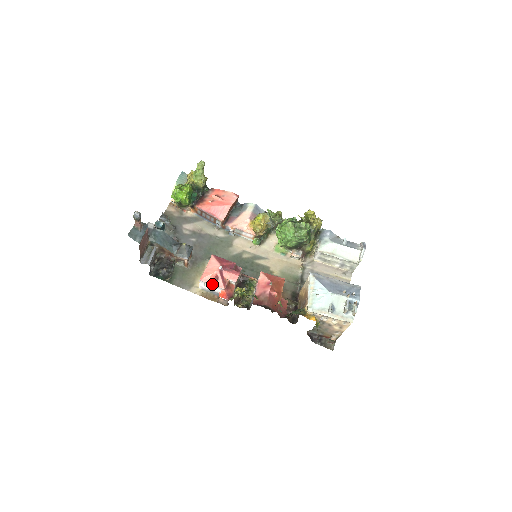
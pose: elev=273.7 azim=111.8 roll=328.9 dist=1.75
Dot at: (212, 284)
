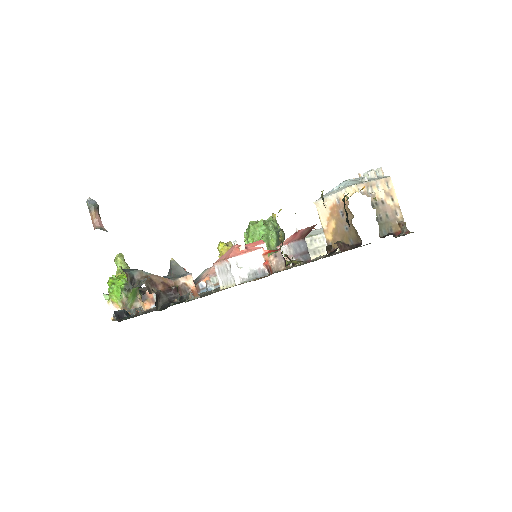
Dot at: (245, 253)
